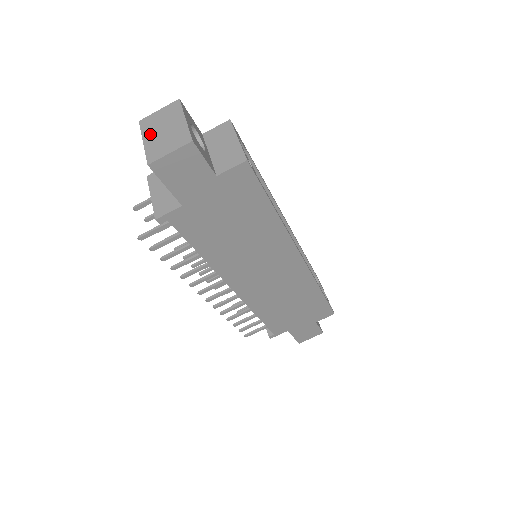
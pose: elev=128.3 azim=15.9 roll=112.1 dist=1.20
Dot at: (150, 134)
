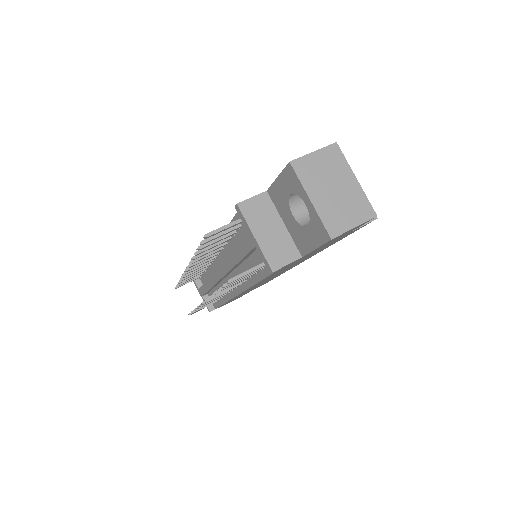
Dot at: (317, 190)
